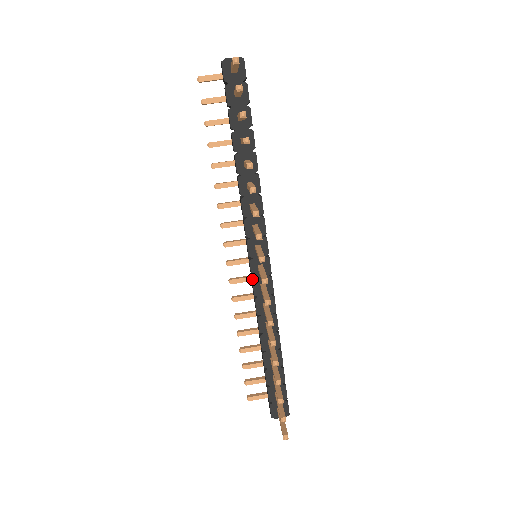
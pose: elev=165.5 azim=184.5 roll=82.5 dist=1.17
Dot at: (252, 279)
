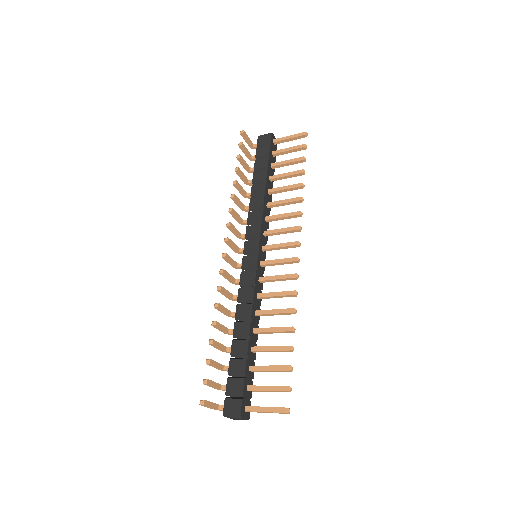
Dot at: (256, 269)
